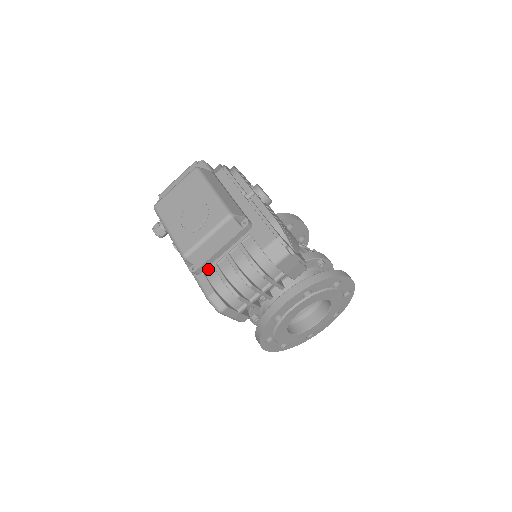
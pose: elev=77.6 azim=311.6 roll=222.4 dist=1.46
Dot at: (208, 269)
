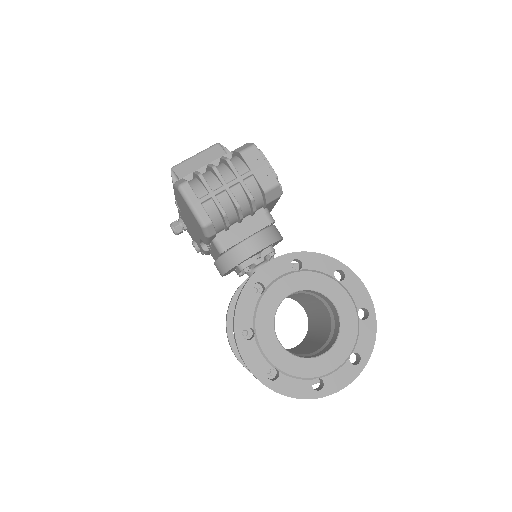
Dot at: occluded
